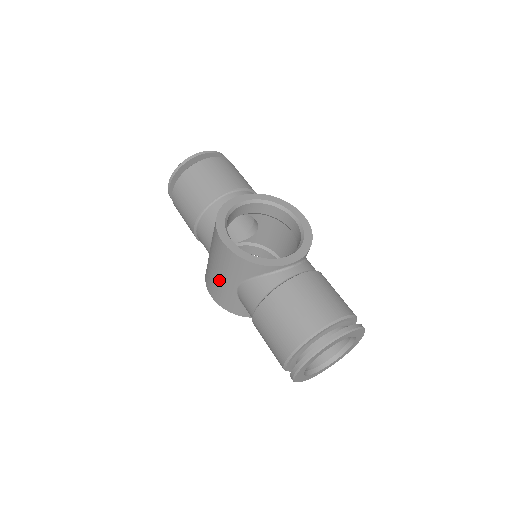
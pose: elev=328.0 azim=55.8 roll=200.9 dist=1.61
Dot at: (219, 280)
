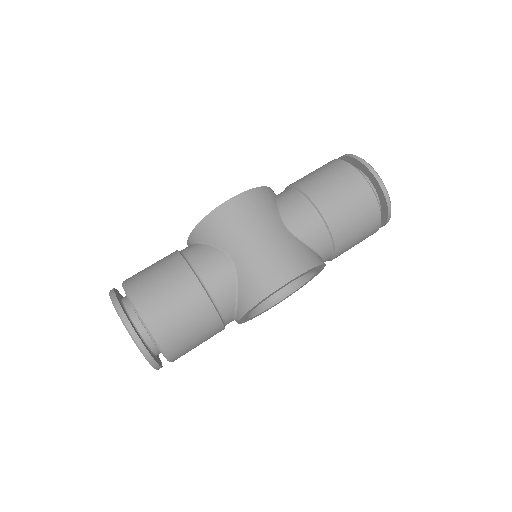
Dot at: (271, 241)
